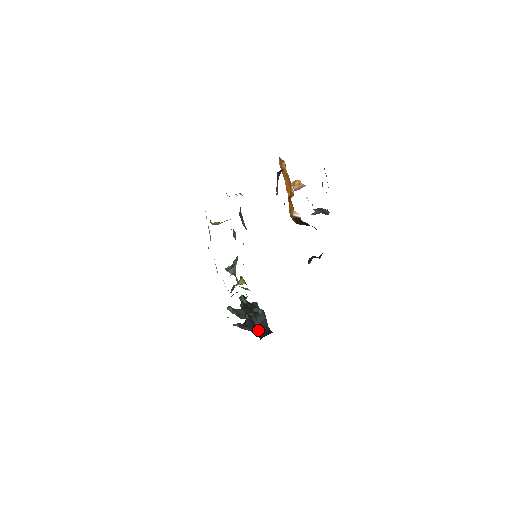
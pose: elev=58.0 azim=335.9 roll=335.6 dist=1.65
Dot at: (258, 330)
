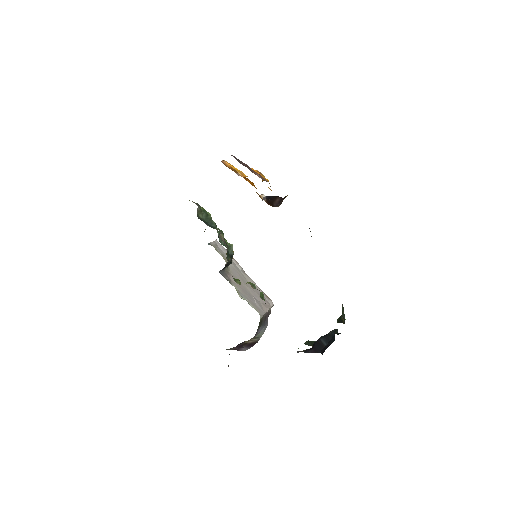
Dot at: (323, 348)
